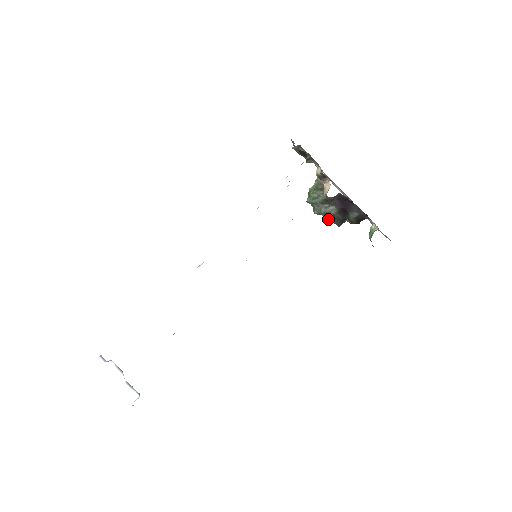
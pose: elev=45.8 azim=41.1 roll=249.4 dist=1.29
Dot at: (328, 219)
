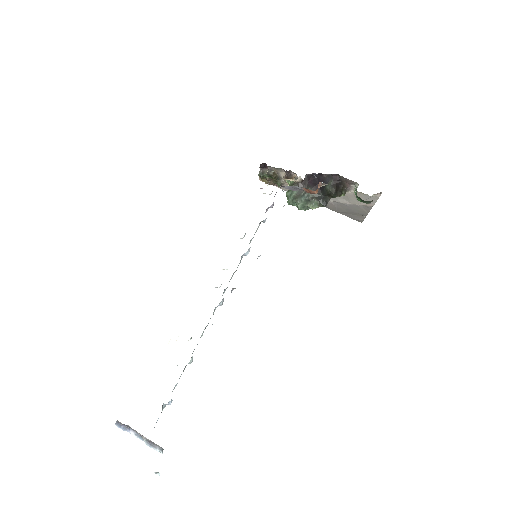
Dot at: (311, 204)
